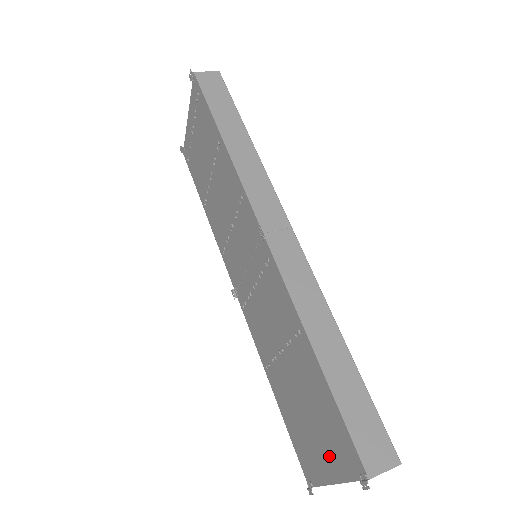
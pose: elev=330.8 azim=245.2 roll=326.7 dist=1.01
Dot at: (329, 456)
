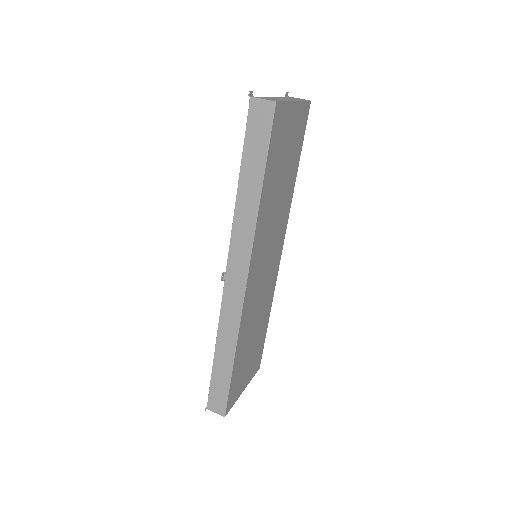
Dot at: occluded
